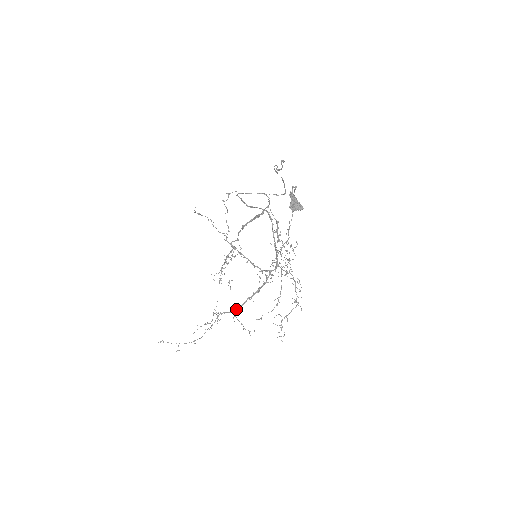
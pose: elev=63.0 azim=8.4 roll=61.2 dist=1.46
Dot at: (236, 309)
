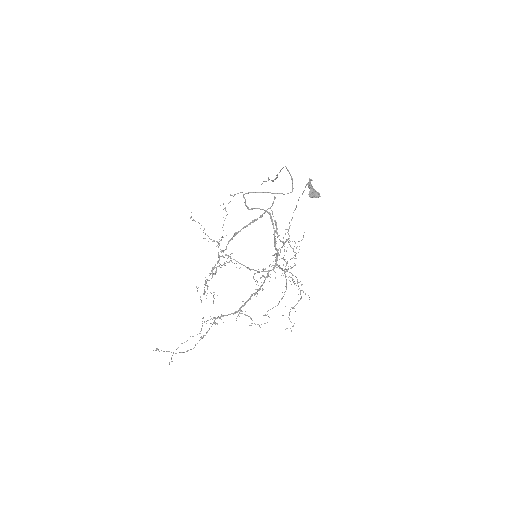
Dot at: (240, 307)
